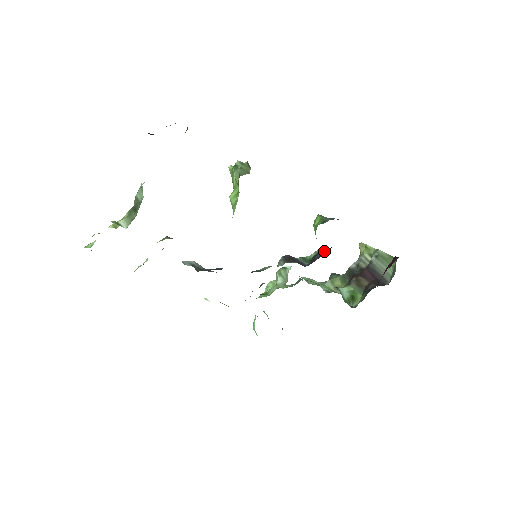
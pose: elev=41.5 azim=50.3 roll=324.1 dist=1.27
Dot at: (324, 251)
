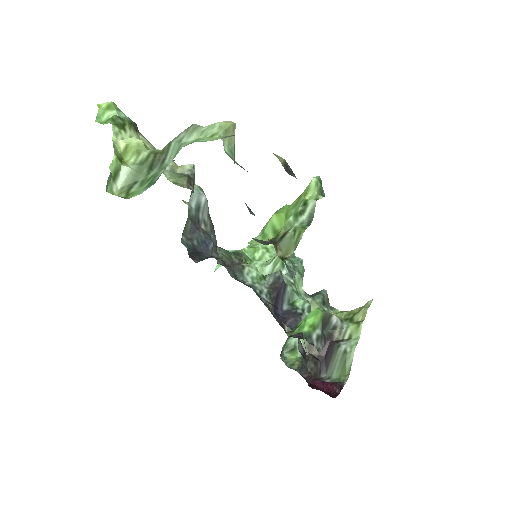
Dot at: occluded
